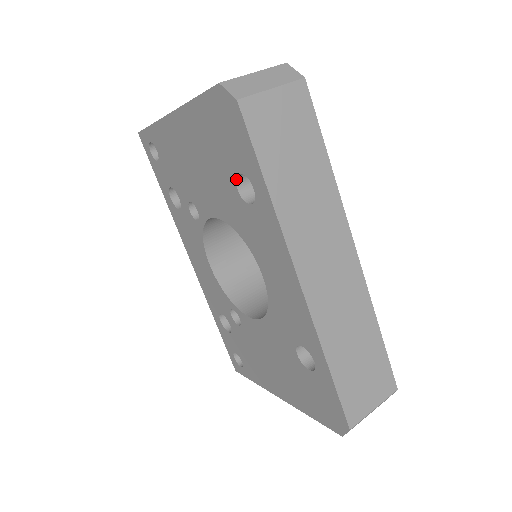
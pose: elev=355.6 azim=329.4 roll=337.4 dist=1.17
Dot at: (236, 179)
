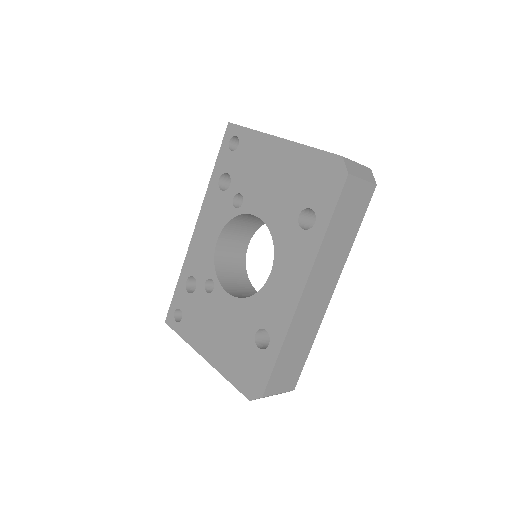
Dot at: (304, 209)
